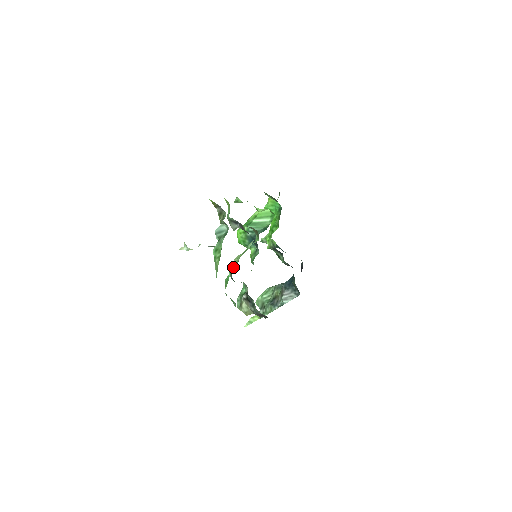
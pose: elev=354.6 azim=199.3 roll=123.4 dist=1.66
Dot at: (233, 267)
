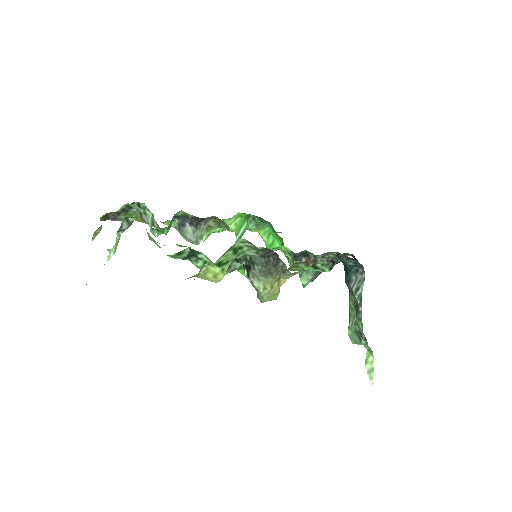
Dot at: occluded
